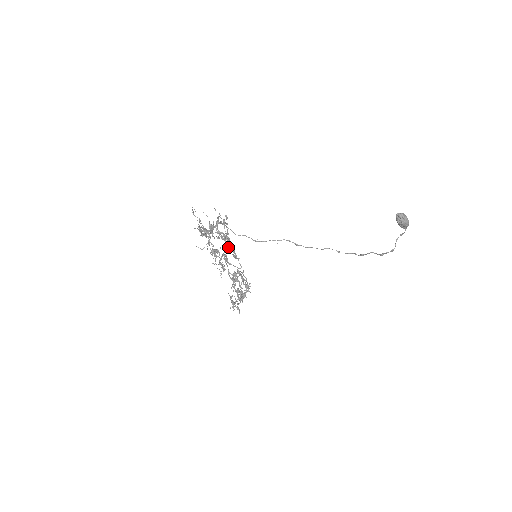
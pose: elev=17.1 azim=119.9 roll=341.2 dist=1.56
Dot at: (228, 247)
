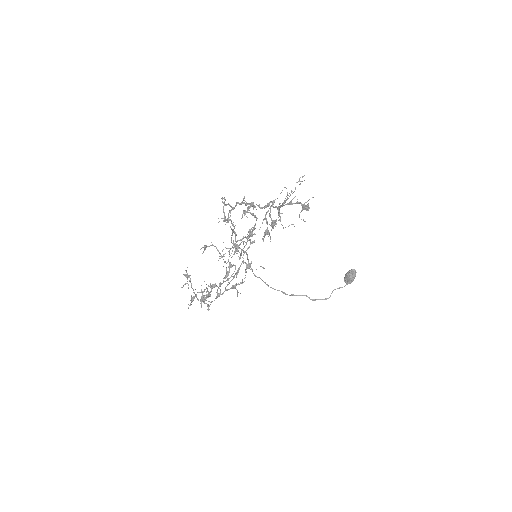
Dot at: (252, 234)
